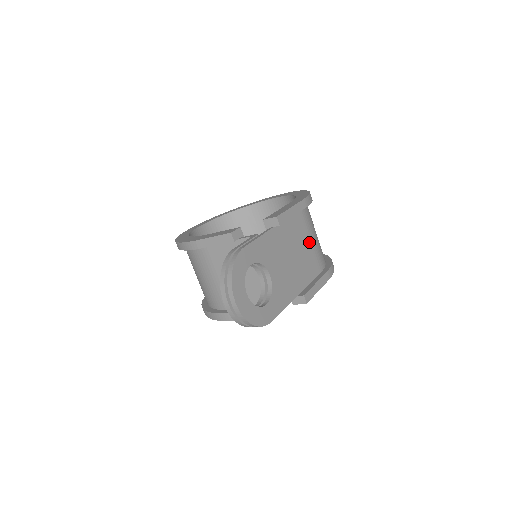
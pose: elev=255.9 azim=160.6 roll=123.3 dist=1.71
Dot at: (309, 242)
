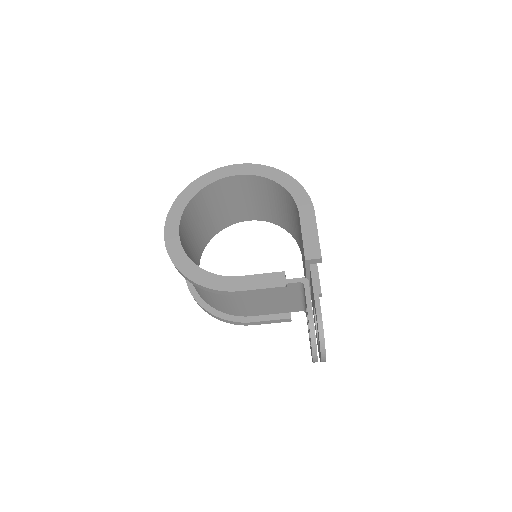
Dot at: occluded
